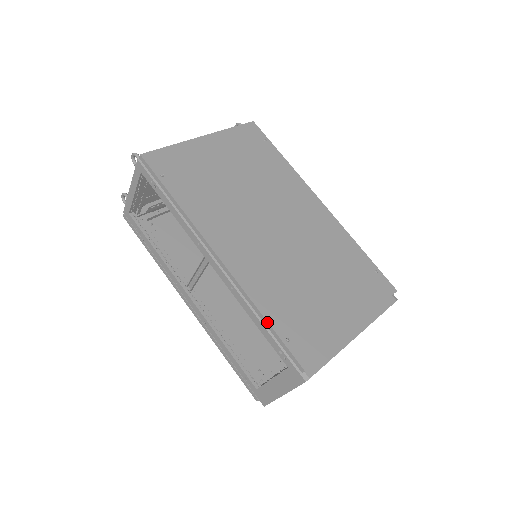
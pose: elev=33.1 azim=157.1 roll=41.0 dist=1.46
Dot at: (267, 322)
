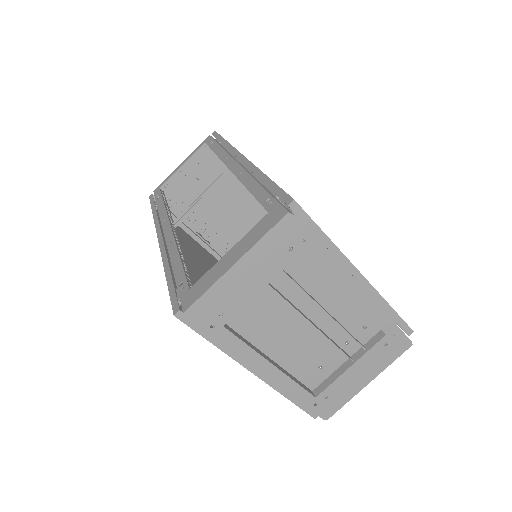
Dot at: (268, 178)
